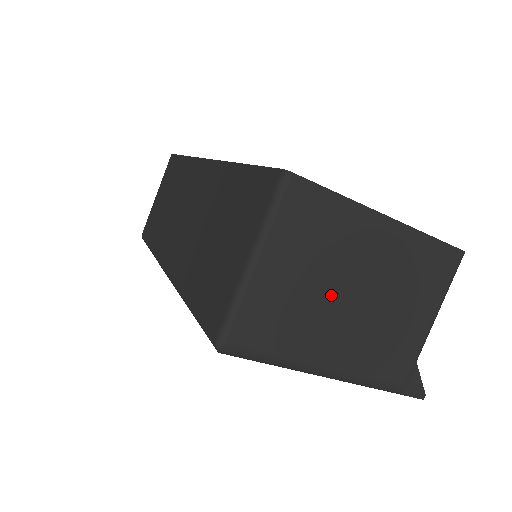
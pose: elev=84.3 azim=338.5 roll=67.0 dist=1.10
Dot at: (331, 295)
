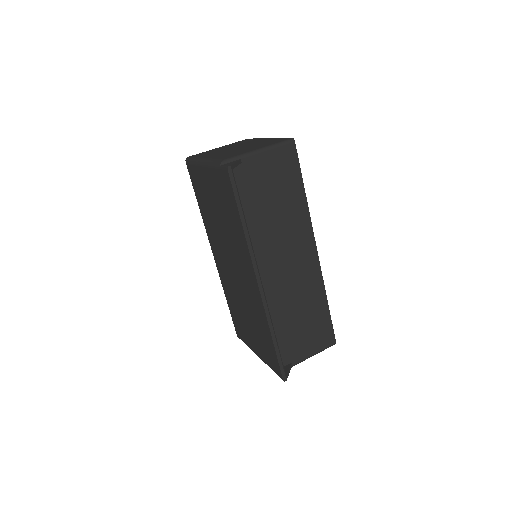
Dot at: occluded
